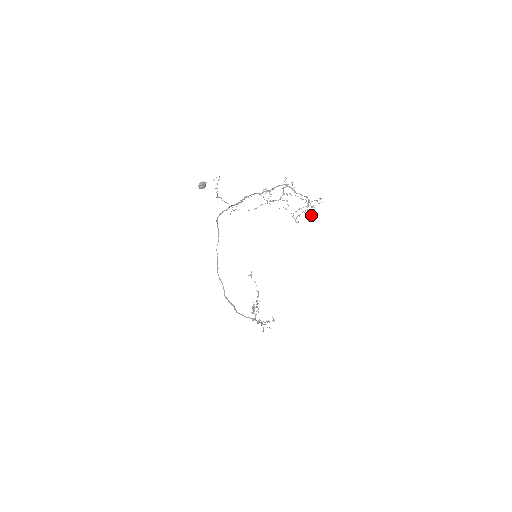
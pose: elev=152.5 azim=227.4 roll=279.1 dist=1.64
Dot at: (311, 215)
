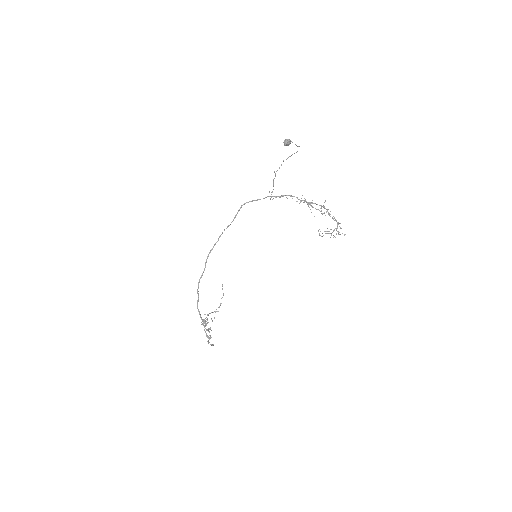
Dot at: (335, 237)
